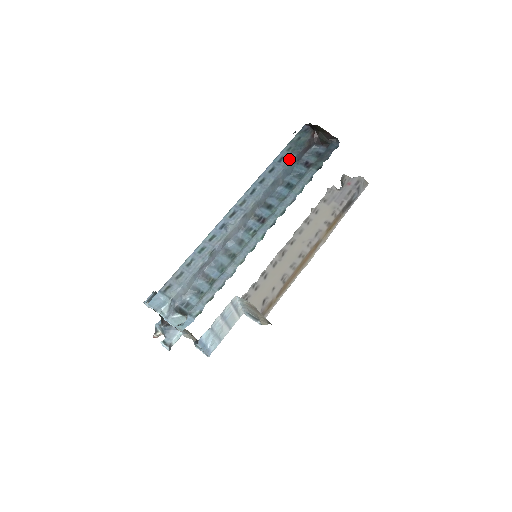
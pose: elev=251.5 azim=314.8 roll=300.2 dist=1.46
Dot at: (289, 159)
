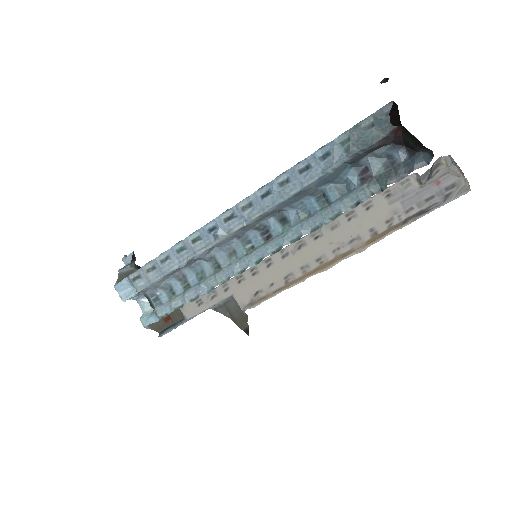
Dot at: (336, 162)
